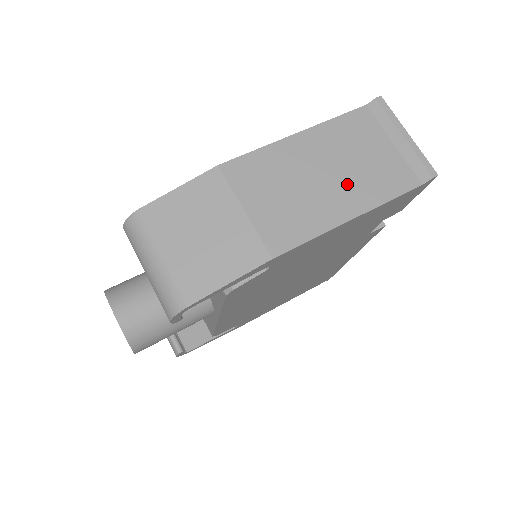
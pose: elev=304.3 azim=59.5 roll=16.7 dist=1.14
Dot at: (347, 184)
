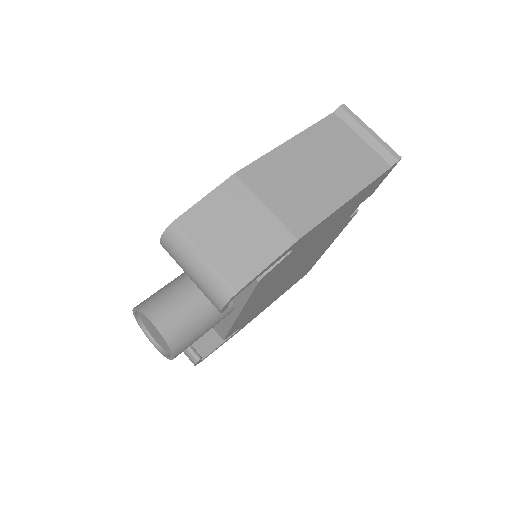
Dot at: (337, 174)
